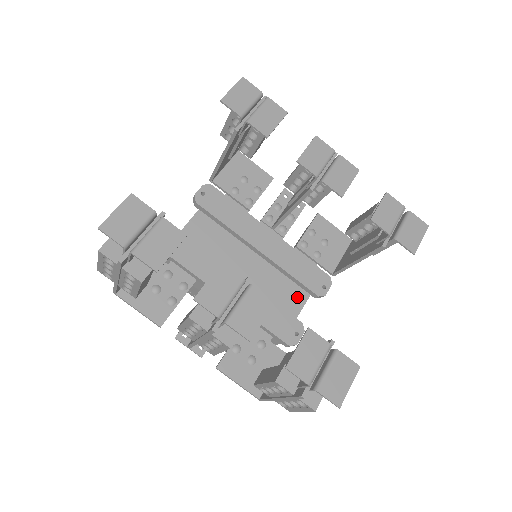
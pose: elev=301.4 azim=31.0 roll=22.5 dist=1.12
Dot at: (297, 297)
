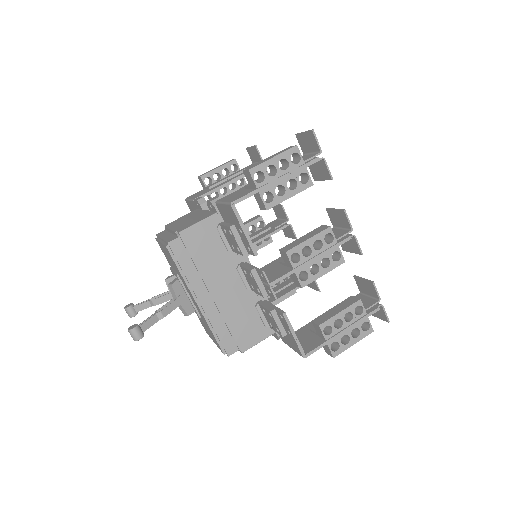
Dot at: occluded
